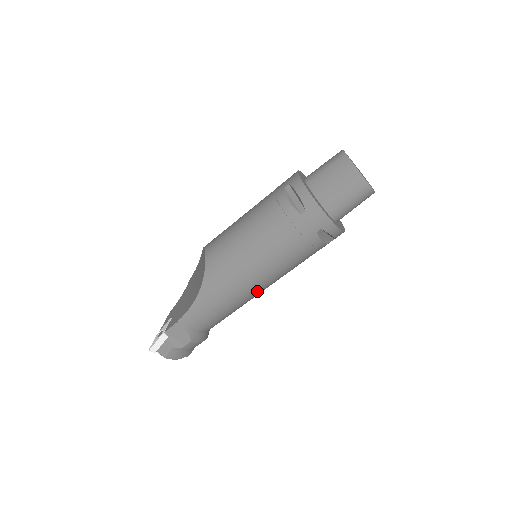
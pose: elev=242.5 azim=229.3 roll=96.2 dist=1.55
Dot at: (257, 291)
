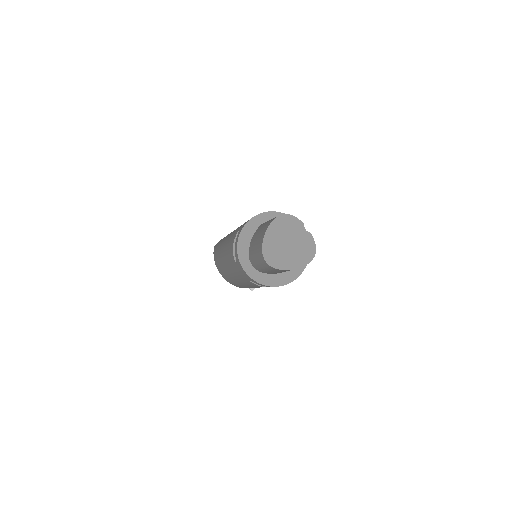
Dot at: occluded
